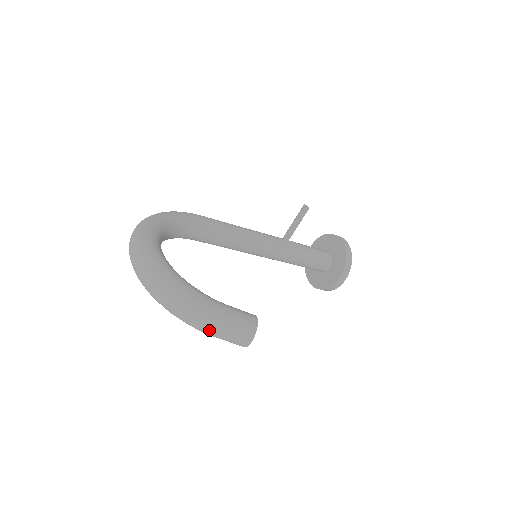
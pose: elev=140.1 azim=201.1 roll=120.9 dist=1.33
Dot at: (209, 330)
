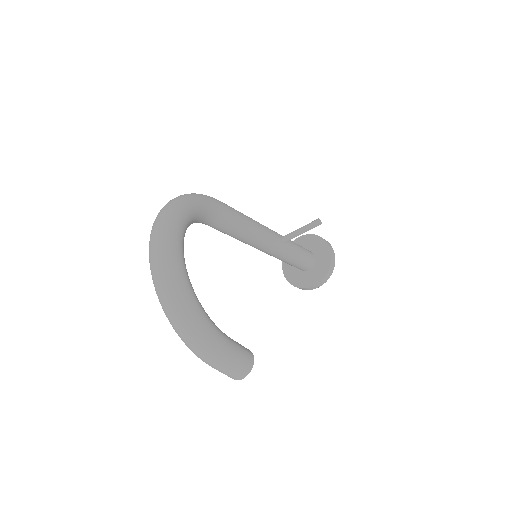
Dot at: (209, 363)
